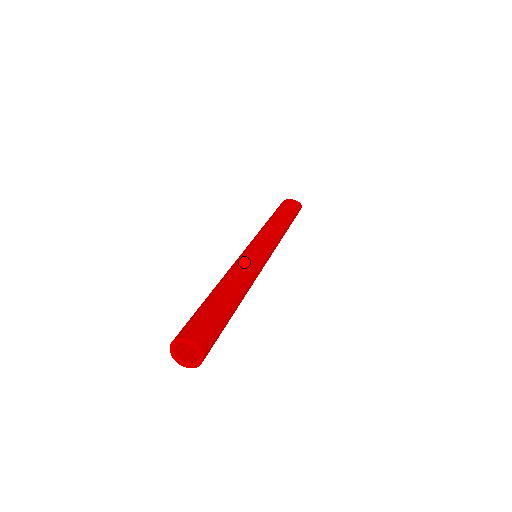
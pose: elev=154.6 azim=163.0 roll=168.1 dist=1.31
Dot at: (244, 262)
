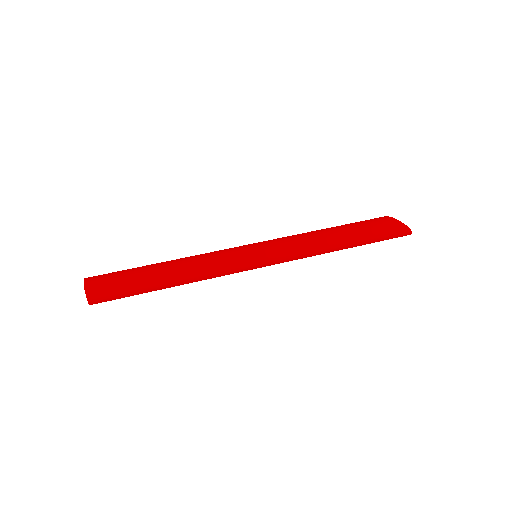
Dot at: (213, 252)
